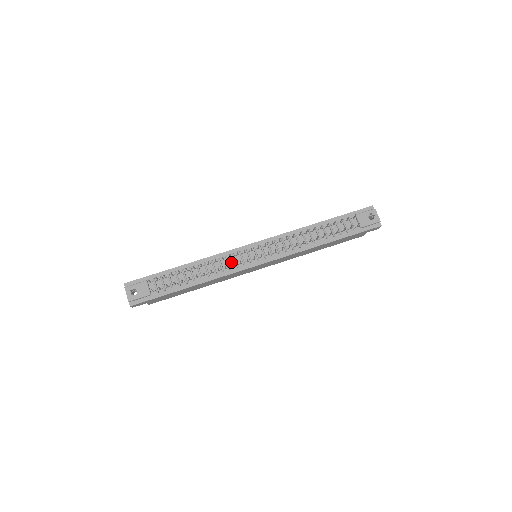
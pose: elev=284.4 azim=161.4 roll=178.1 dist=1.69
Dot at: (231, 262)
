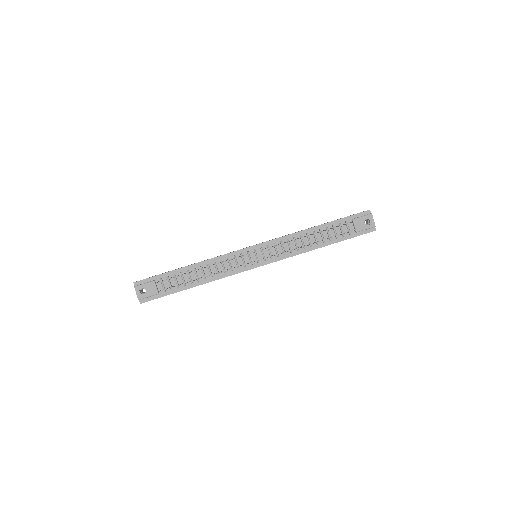
Dot at: (233, 264)
